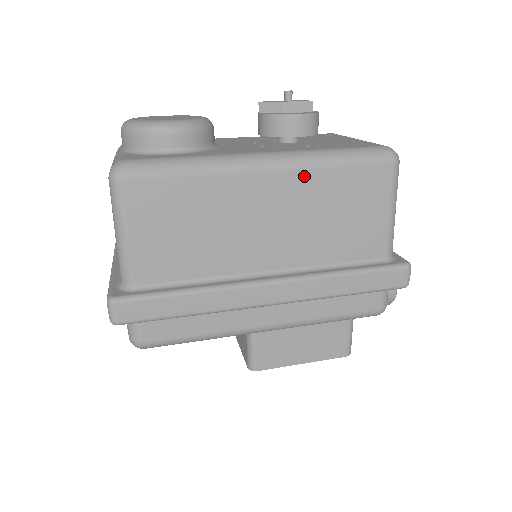
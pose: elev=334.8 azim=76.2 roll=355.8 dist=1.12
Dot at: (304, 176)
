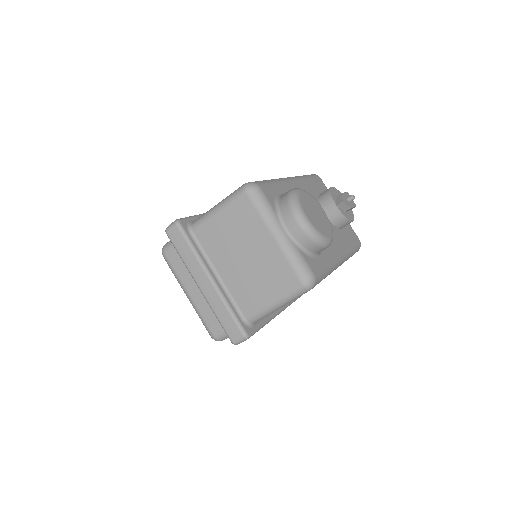
Dot at: occluded
